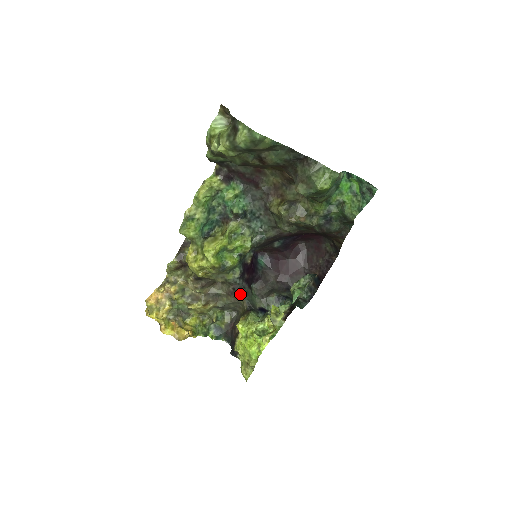
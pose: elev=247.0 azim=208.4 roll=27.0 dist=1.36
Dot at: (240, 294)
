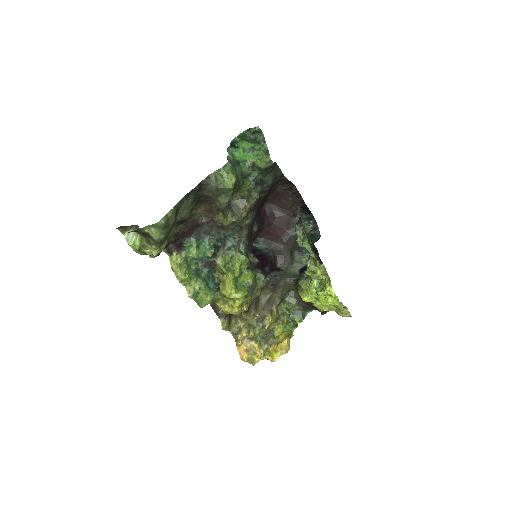
Dot at: (279, 282)
